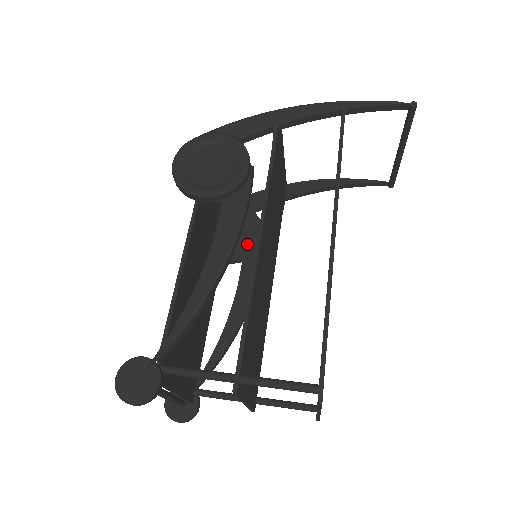
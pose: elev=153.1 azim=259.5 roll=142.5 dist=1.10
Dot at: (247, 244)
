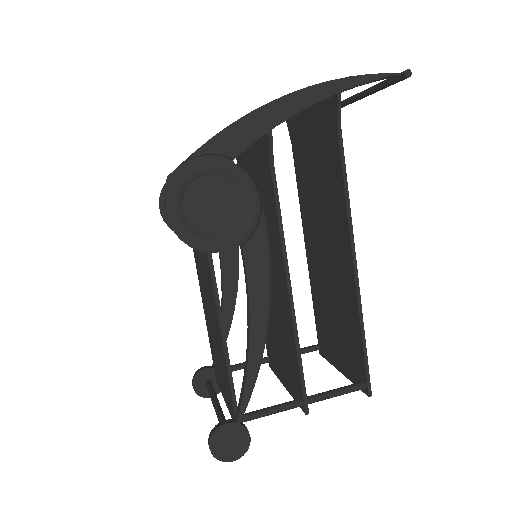
Dot at: occluded
